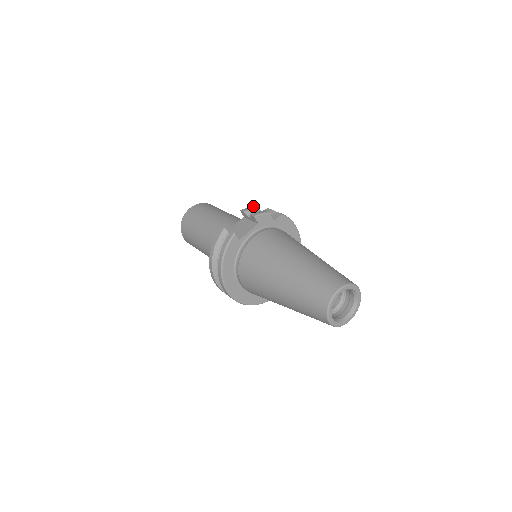
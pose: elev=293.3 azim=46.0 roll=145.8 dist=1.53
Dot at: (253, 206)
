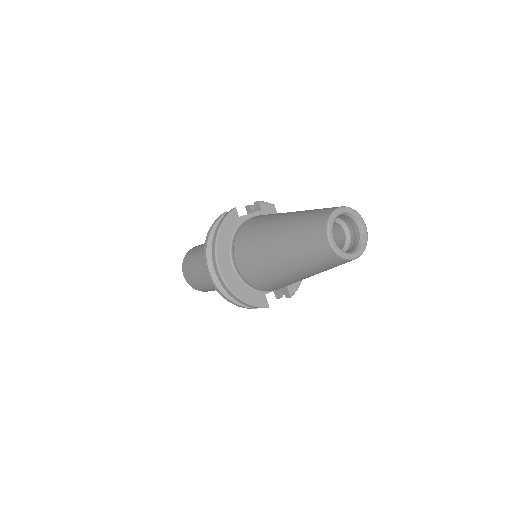
Dot at: occluded
